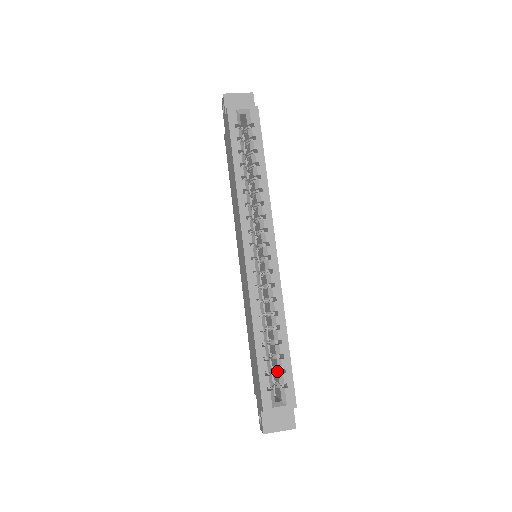
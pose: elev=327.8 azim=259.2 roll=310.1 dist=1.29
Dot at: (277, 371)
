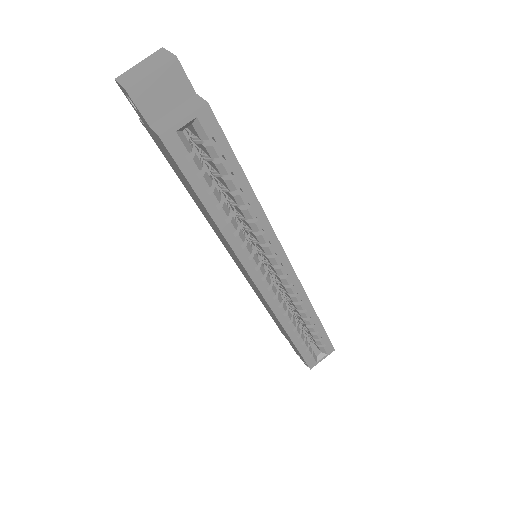
Dot at: (312, 337)
